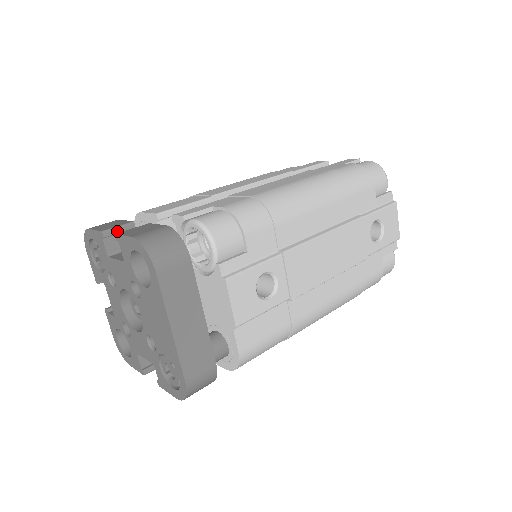
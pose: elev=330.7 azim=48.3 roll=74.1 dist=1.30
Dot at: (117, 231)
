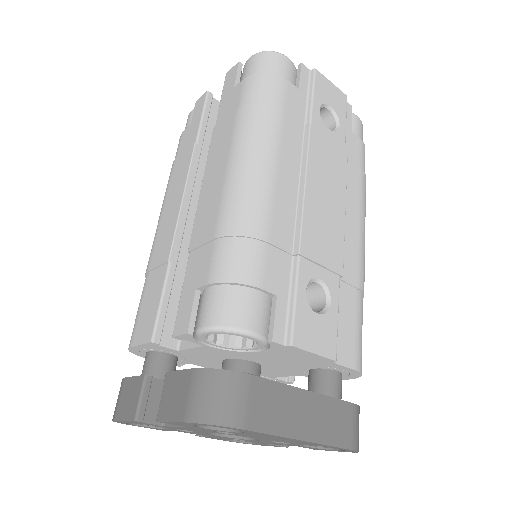
Dot at: (144, 402)
